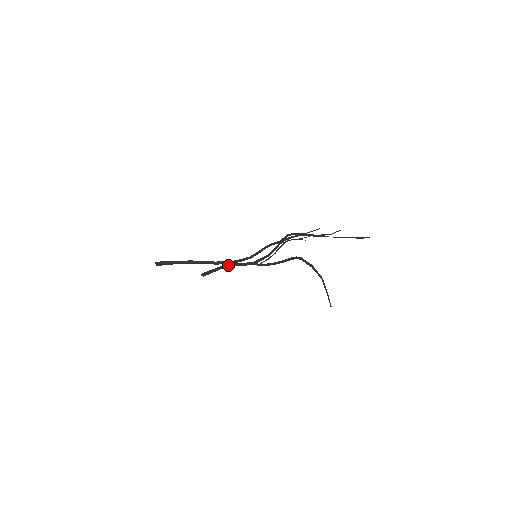
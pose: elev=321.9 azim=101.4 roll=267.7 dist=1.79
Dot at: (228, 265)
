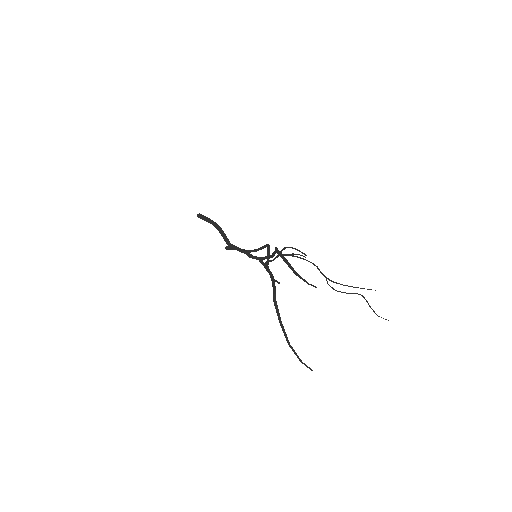
Dot at: occluded
